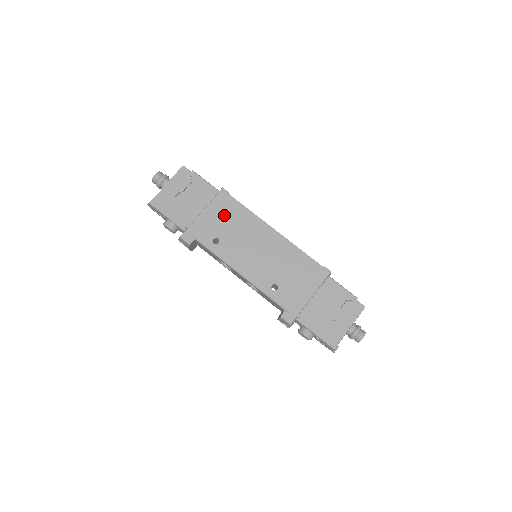
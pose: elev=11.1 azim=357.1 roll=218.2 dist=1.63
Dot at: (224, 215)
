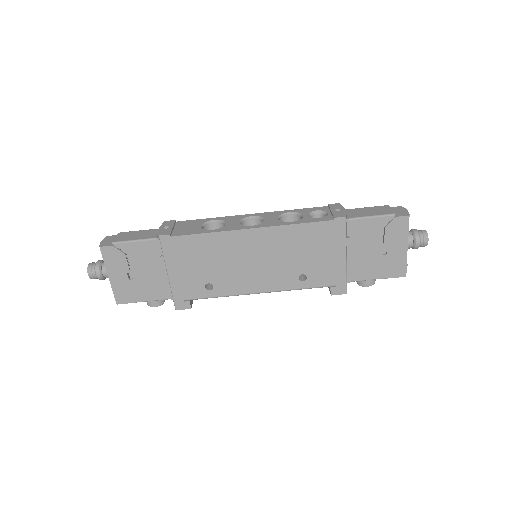
Dot at: (190, 259)
